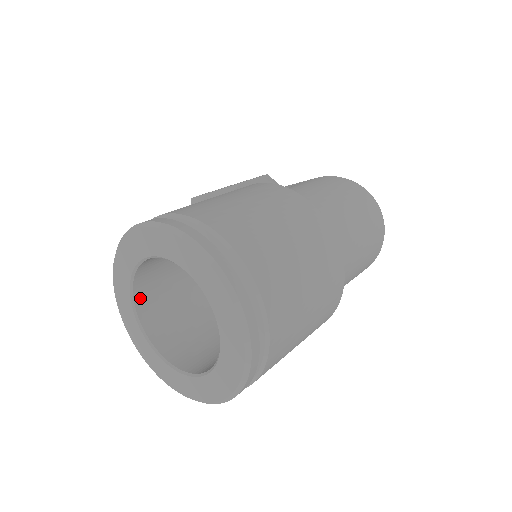
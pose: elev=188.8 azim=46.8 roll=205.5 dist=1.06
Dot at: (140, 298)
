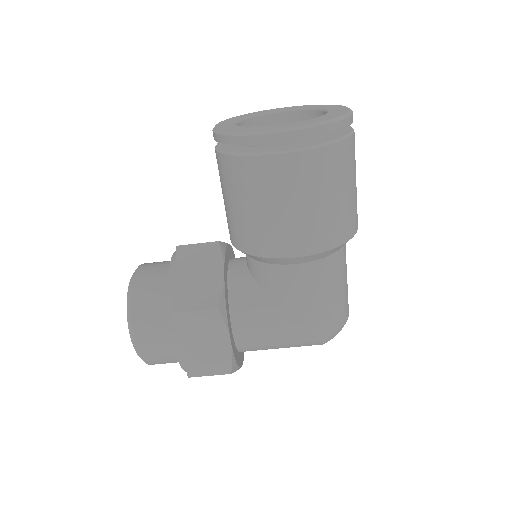
Dot at: occluded
